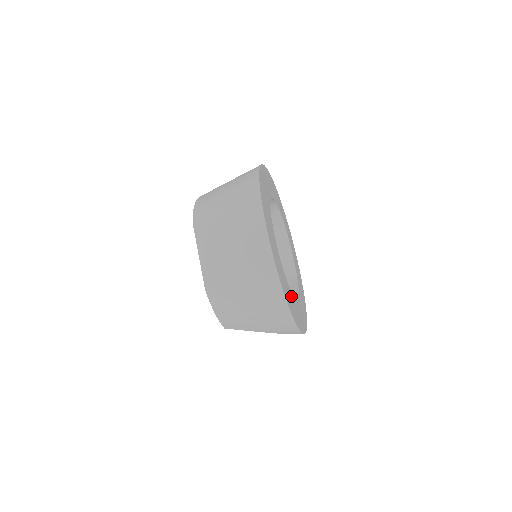
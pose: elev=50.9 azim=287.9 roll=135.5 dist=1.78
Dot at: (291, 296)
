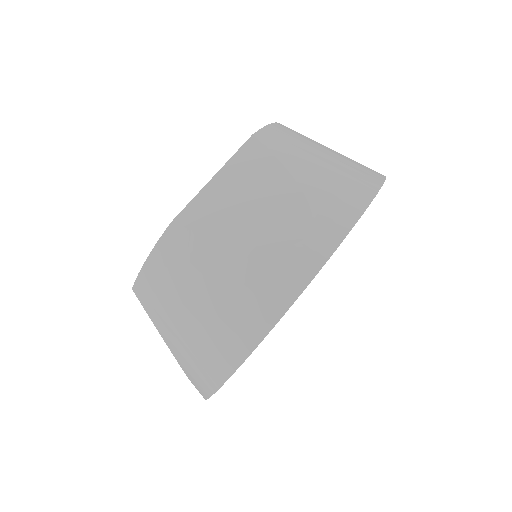
Dot at: occluded
